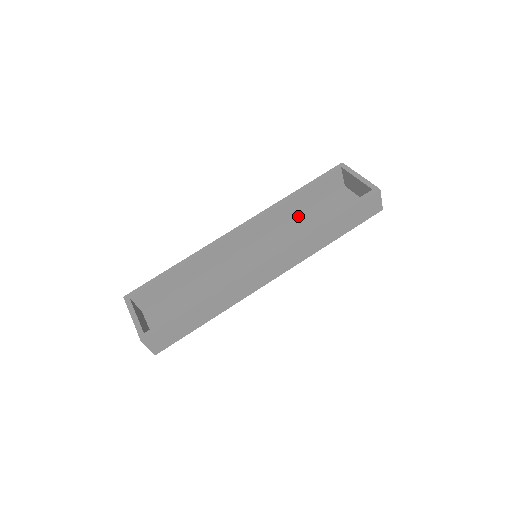
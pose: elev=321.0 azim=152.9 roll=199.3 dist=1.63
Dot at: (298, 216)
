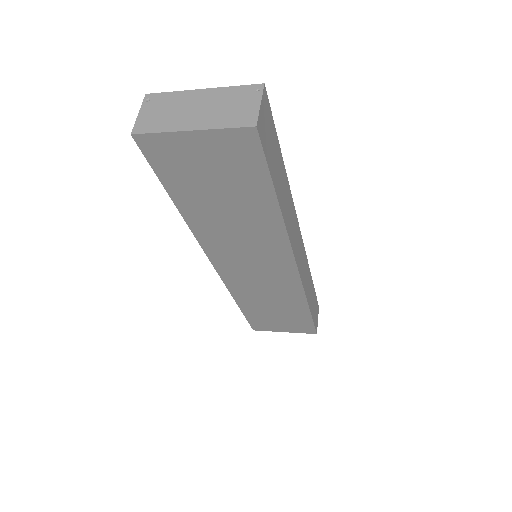
Dot at: (244, 300)
